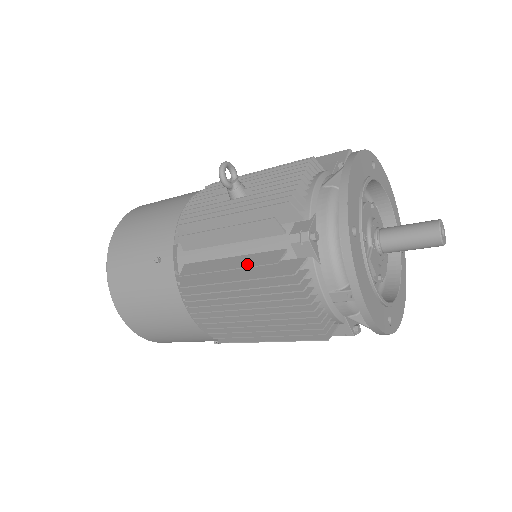
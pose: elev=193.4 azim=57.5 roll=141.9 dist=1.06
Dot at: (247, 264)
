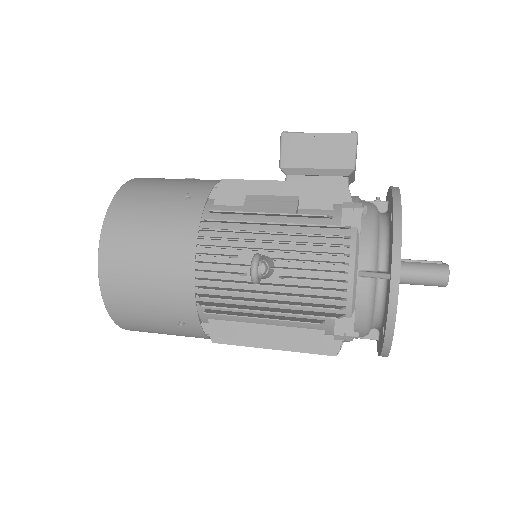
Dot at: (287, 341)
